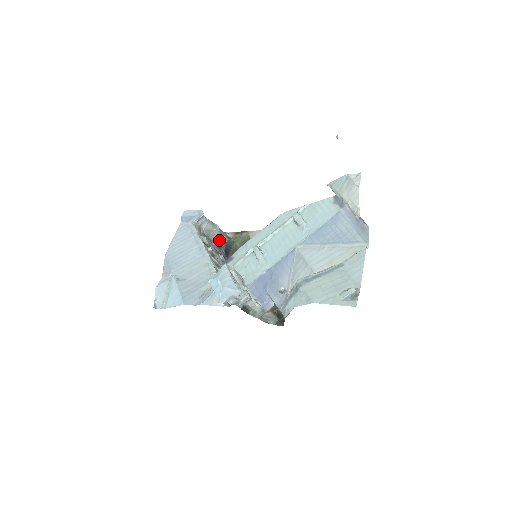
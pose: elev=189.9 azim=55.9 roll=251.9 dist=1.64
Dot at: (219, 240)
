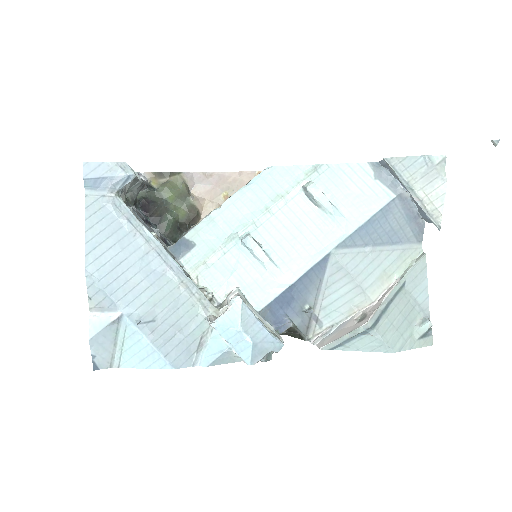
Dot at: (136, 195)
